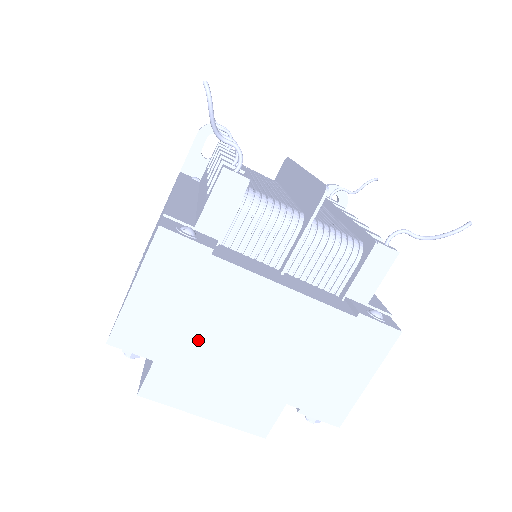
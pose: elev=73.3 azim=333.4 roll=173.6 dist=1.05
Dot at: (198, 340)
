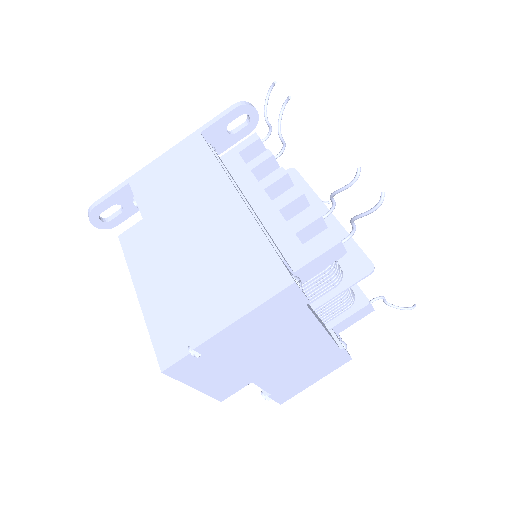
Dot at: (253, 353)
